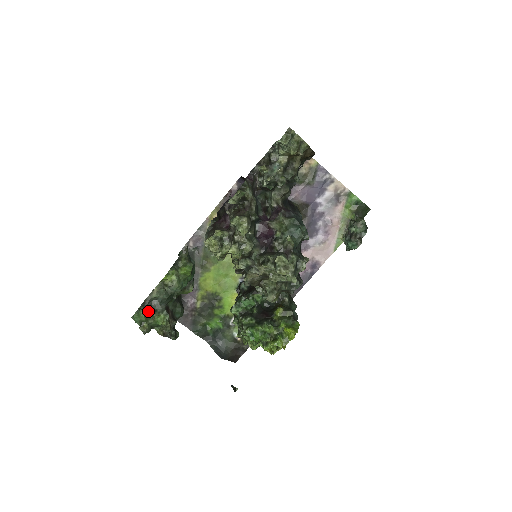
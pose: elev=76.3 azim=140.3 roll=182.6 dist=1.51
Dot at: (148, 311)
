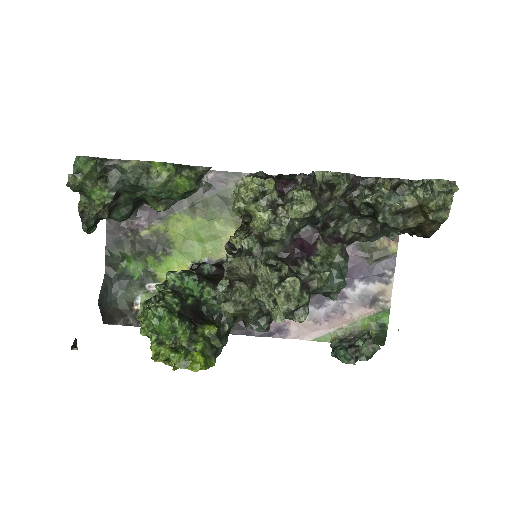
Dot at: (99, 171)
